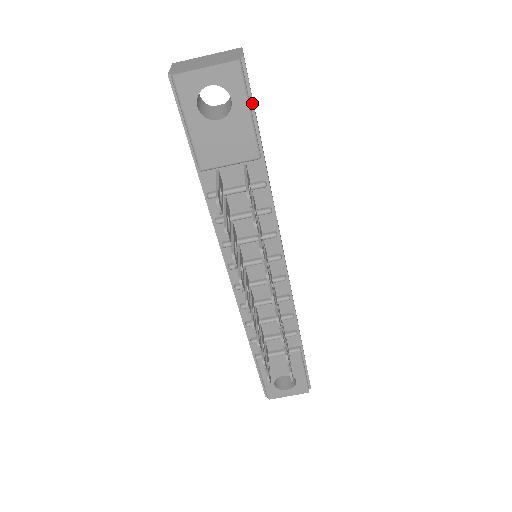
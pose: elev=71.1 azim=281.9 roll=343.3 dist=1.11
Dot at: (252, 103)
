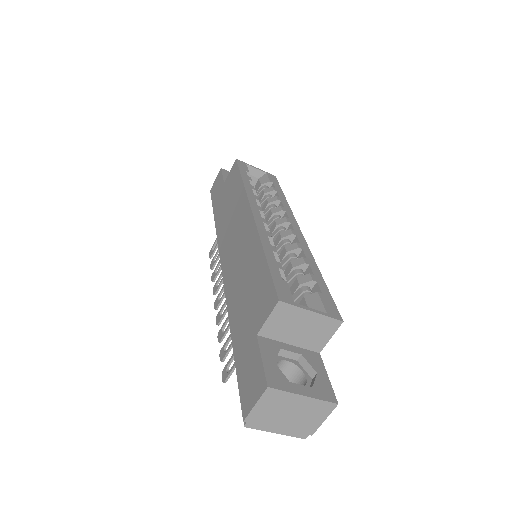
Dot at: occluded
